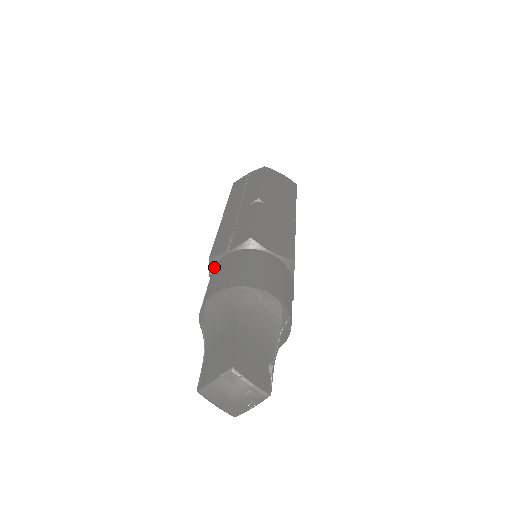
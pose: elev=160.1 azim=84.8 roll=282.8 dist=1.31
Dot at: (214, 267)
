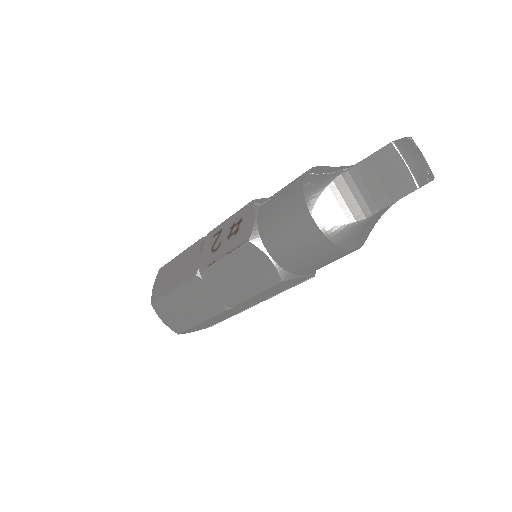
Dot at: (267, 199)
